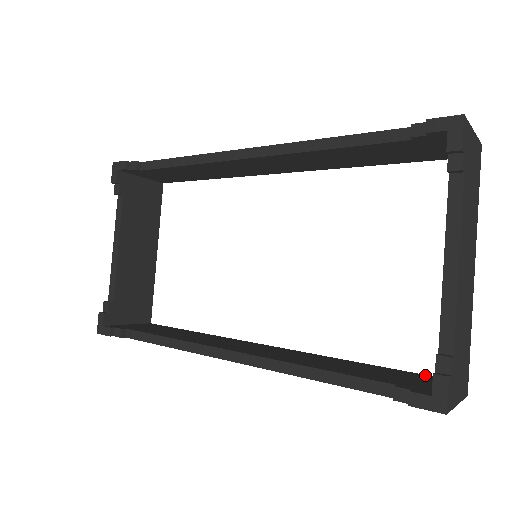
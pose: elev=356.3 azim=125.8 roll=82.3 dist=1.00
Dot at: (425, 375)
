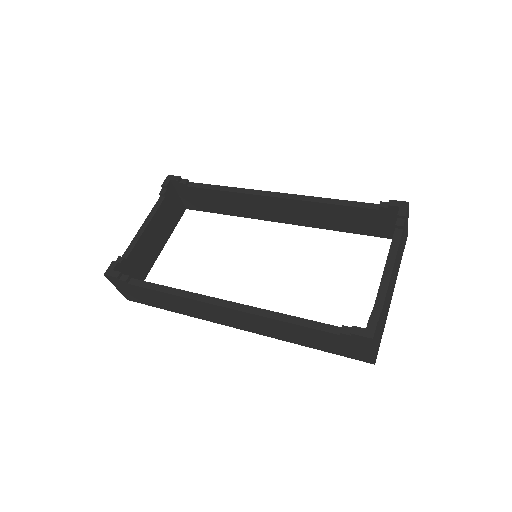
Dot at: occluded
